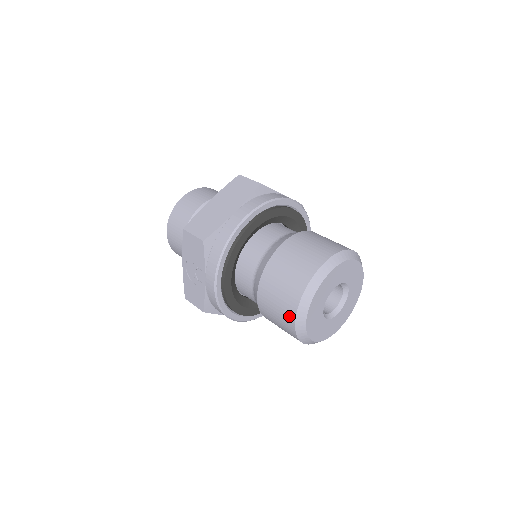
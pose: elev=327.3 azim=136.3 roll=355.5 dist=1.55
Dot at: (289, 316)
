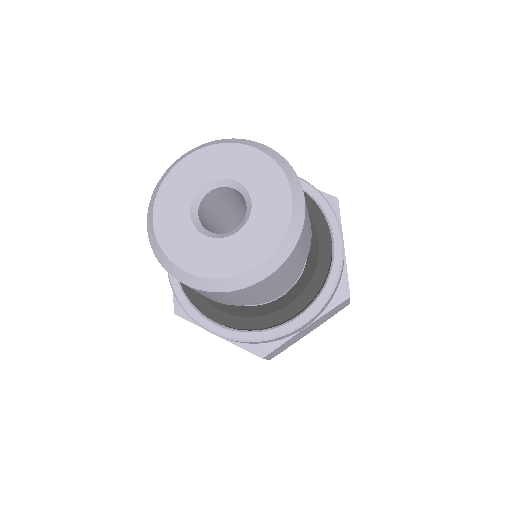
Dot at: occluded
